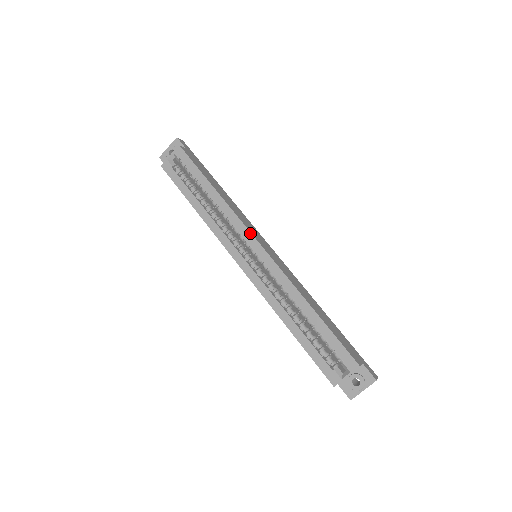
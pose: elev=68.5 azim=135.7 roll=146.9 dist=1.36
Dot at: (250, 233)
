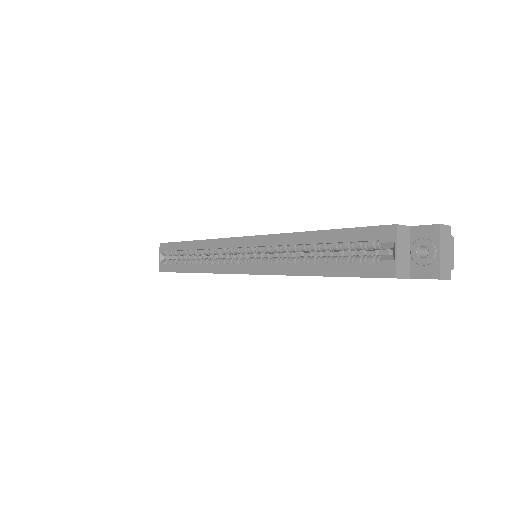
Dot at: (230, 239)
